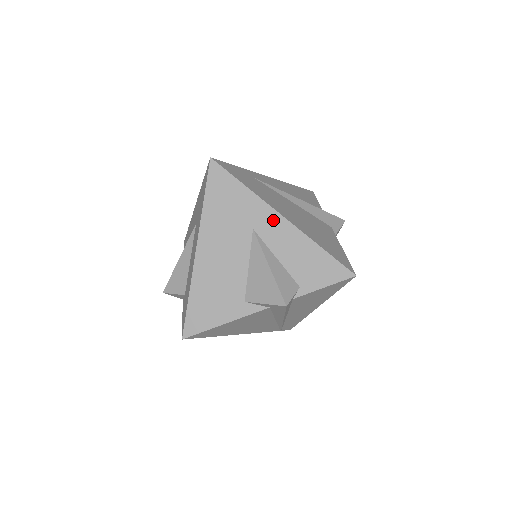
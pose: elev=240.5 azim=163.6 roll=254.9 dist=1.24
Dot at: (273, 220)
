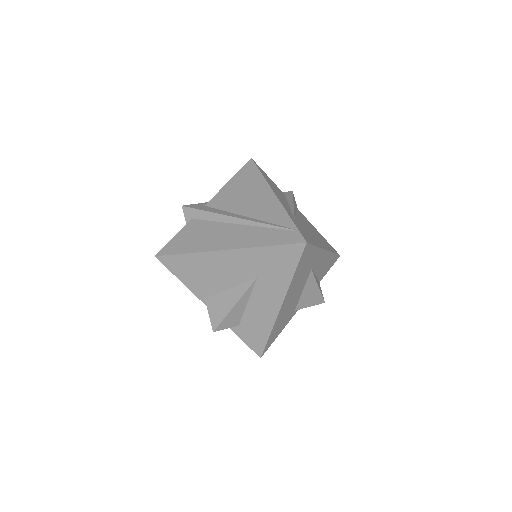
Dot at: (322, 256)
